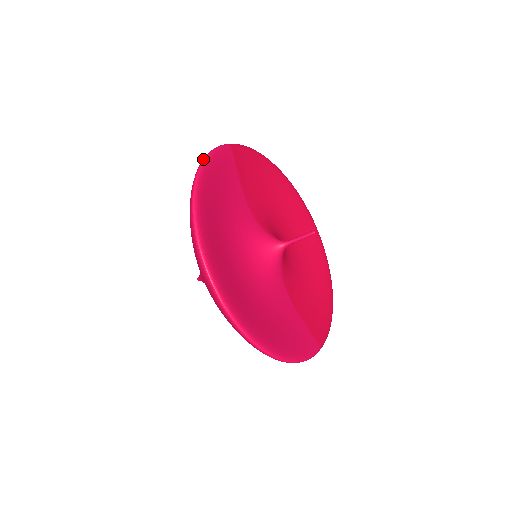
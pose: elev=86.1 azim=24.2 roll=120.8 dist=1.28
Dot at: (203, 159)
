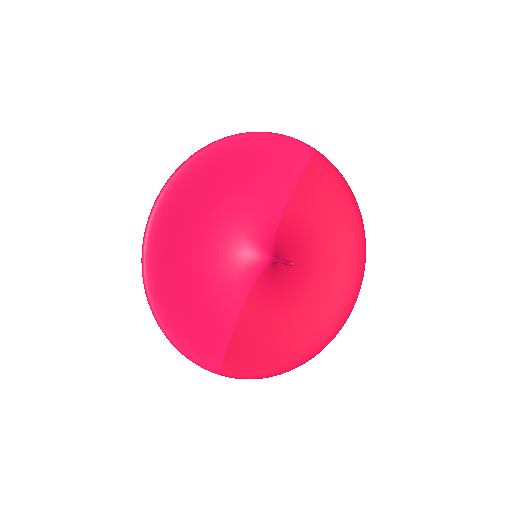
Dot at: occluded
